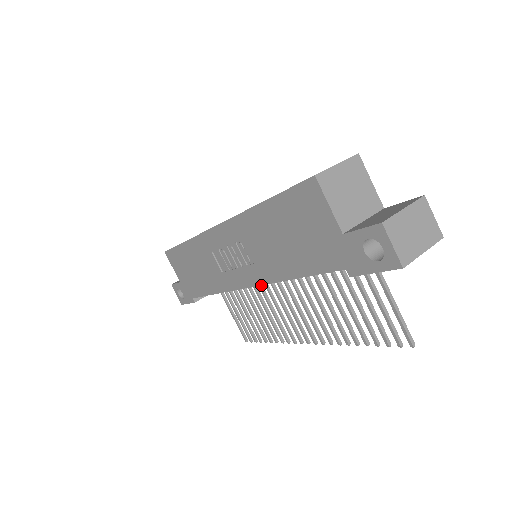
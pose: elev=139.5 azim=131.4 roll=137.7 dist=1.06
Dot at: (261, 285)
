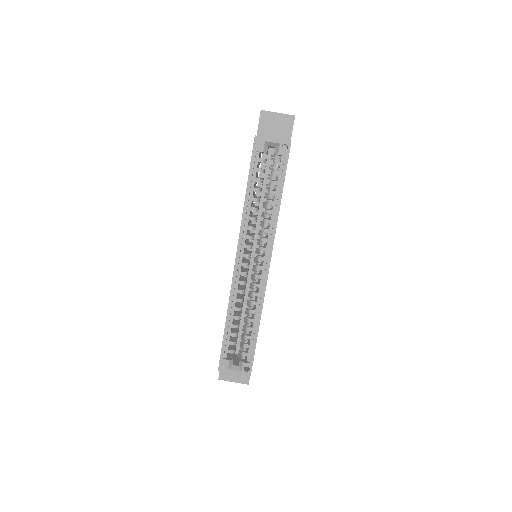
Dot at: occluded
